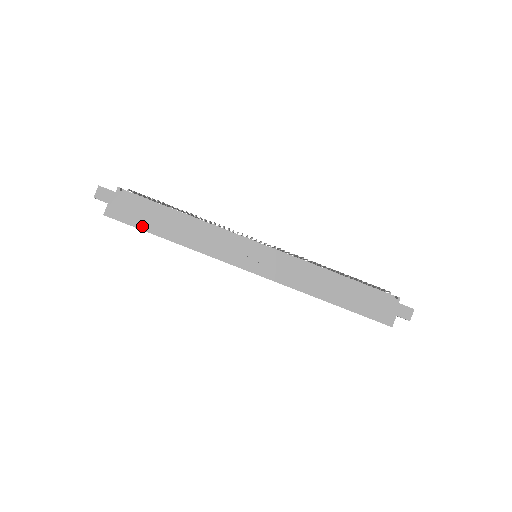
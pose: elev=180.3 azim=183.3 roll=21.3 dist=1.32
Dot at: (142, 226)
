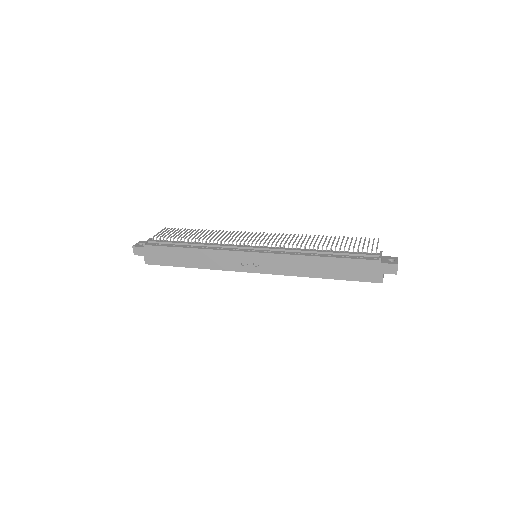
Dot at: (170, 264)
